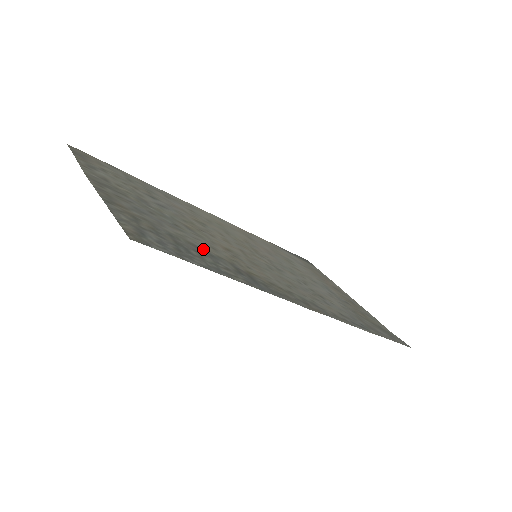
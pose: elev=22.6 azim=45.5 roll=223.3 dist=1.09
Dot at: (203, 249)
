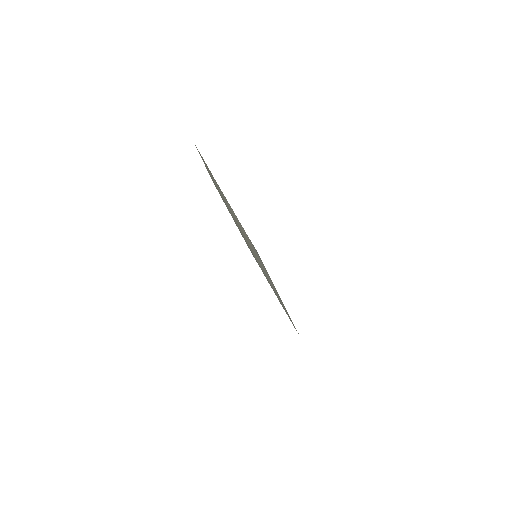
Dot at: occluded
